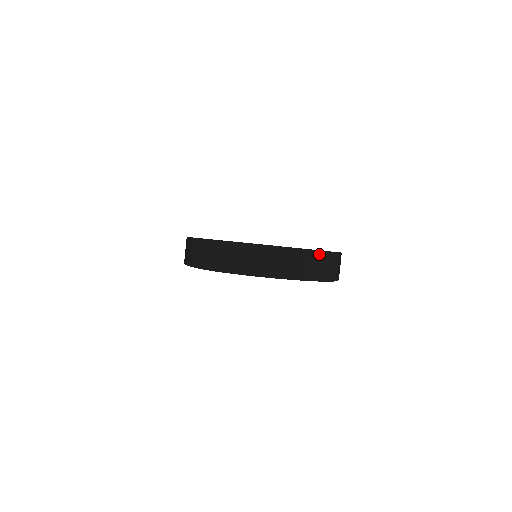
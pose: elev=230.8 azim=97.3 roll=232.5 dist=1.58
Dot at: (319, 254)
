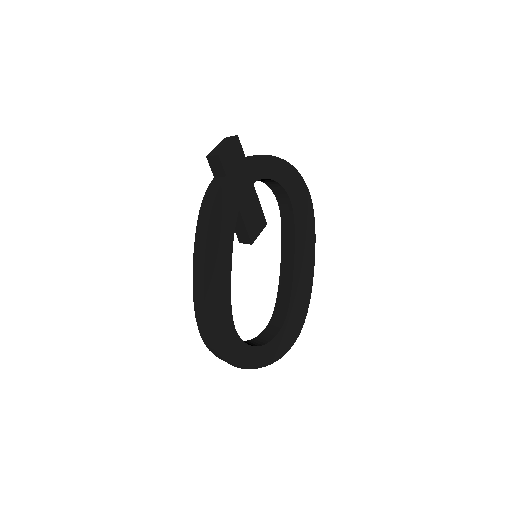
Dot at: (283, 354)
